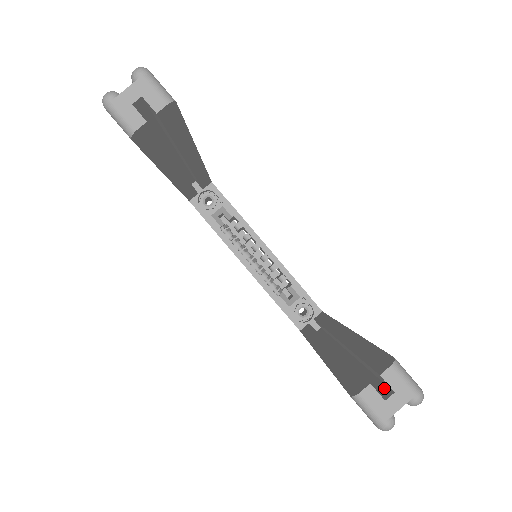
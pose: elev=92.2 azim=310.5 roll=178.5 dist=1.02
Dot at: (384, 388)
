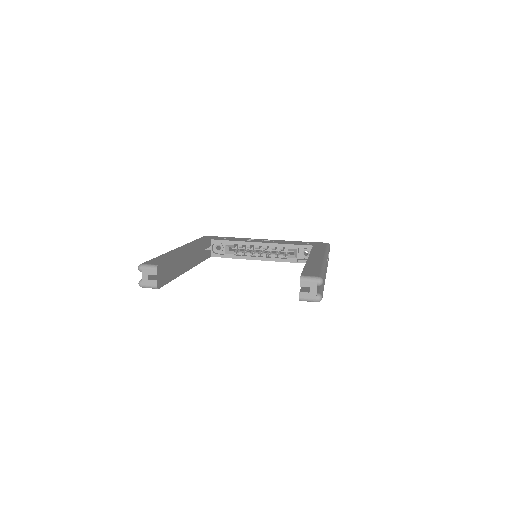
Dot at: occluded
